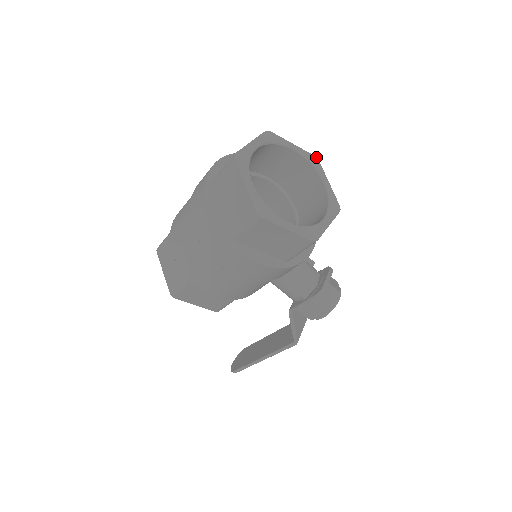
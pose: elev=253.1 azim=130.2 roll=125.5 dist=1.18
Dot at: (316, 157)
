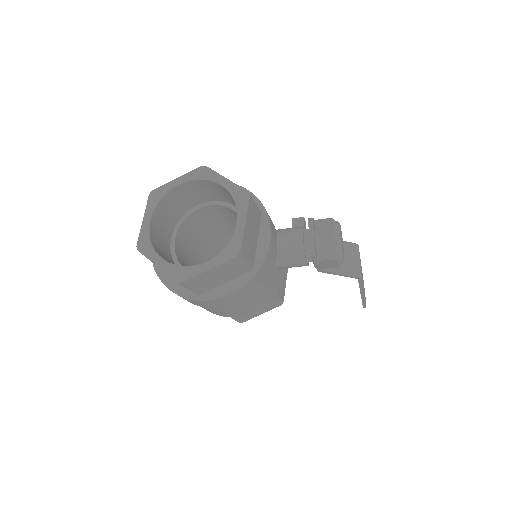
Dot at: (202, 166)
